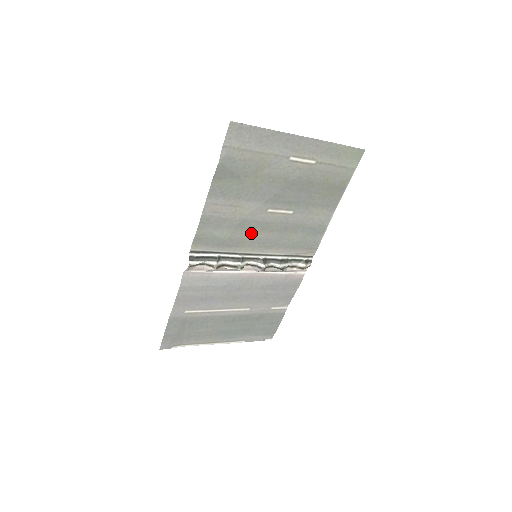
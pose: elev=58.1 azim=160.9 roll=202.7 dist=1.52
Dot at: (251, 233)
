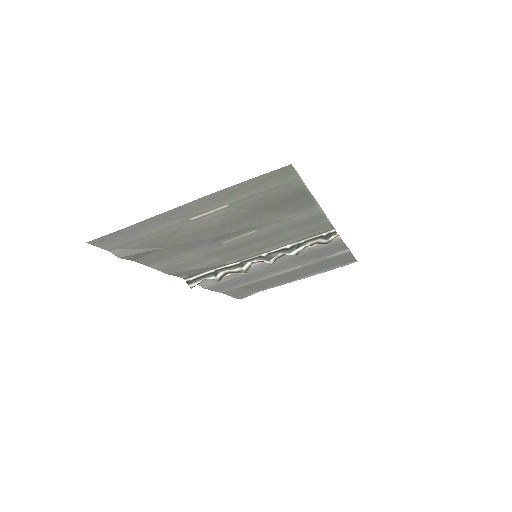
Dot at: (227, 254)
